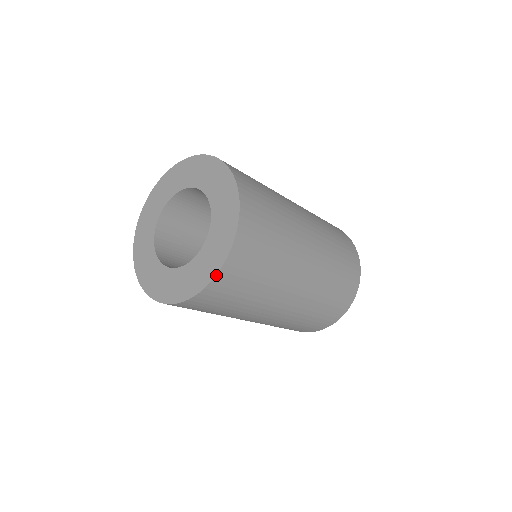
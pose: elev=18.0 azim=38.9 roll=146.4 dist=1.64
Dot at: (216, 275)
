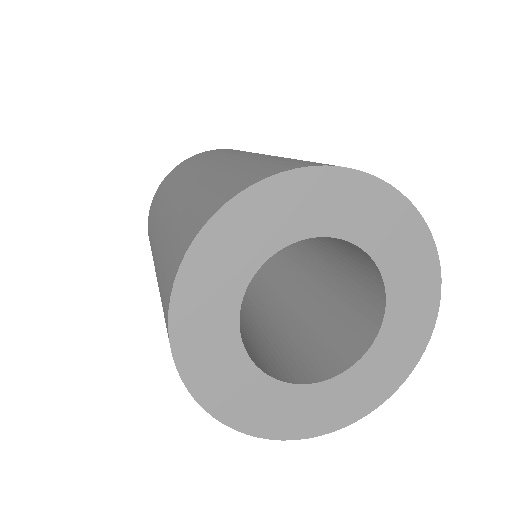
Dot at: occluded
